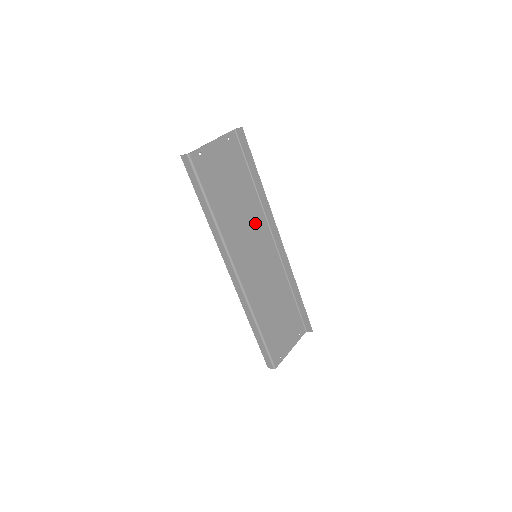
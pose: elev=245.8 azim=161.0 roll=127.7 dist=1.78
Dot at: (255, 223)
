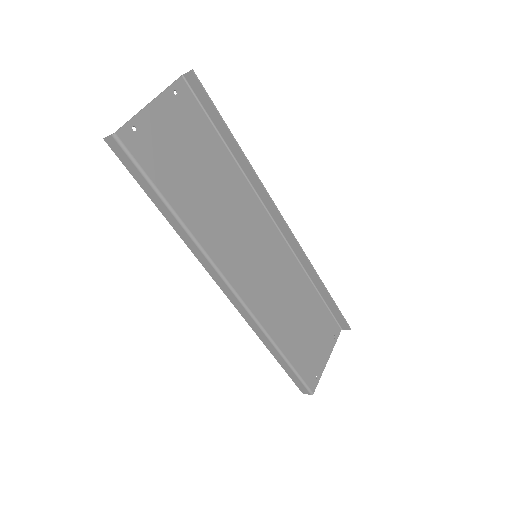
Dot at: (244, 210)
